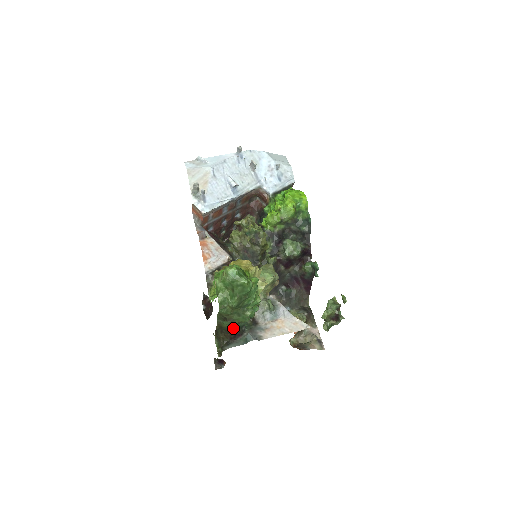
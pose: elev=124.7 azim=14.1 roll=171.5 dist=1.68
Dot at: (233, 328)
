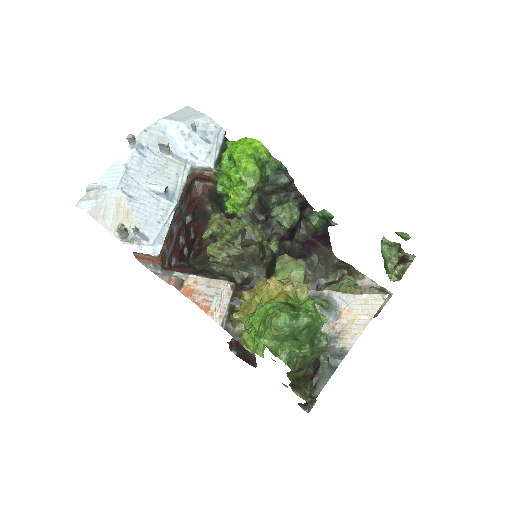
Dot at: (309, 368)
